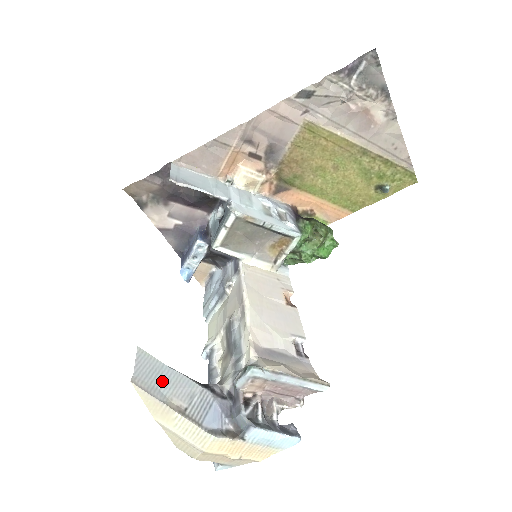
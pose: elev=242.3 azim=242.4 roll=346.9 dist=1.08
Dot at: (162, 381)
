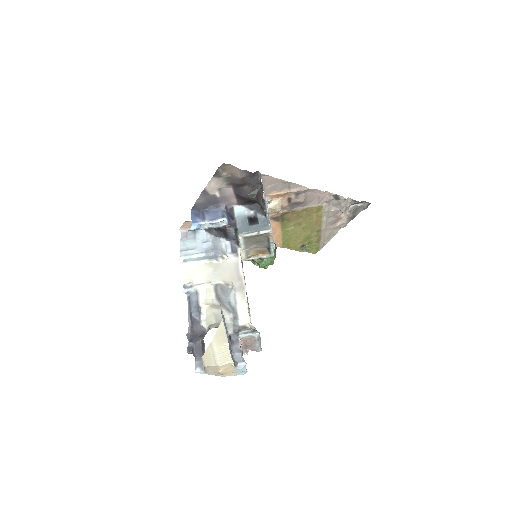
Dot at: occluded
